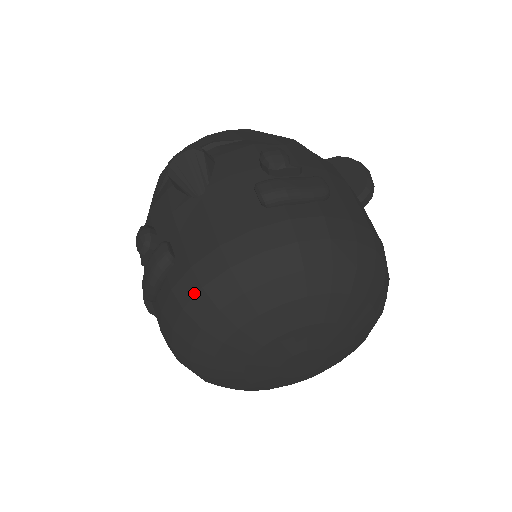
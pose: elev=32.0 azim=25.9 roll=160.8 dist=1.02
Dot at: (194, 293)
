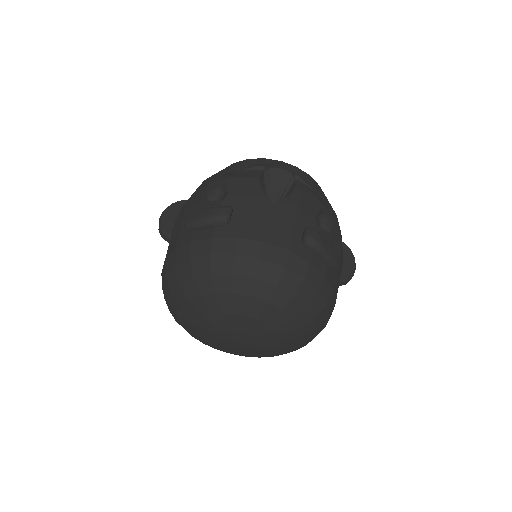
Dot at: (227, 252)
